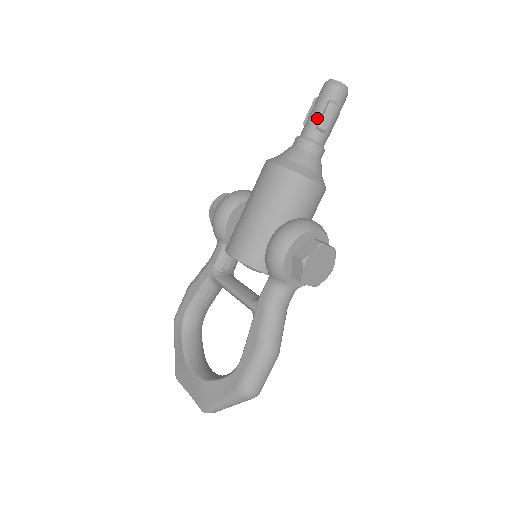
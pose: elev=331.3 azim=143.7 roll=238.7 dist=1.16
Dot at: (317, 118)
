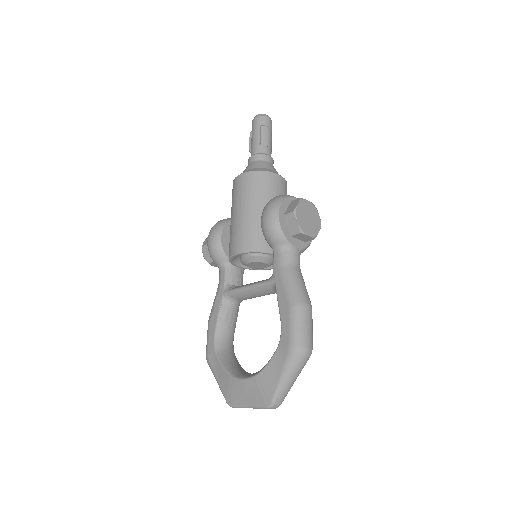
Dot at: (257, 140)
